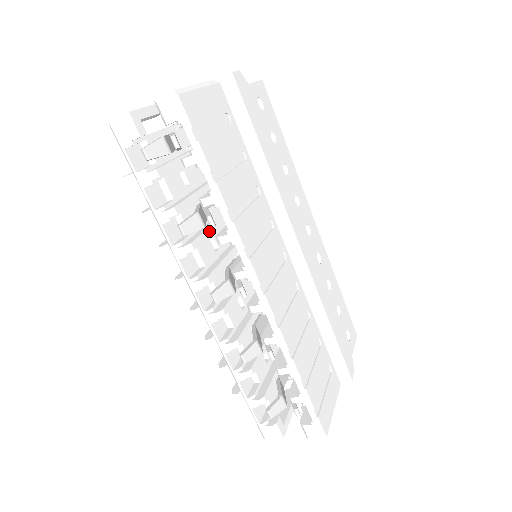
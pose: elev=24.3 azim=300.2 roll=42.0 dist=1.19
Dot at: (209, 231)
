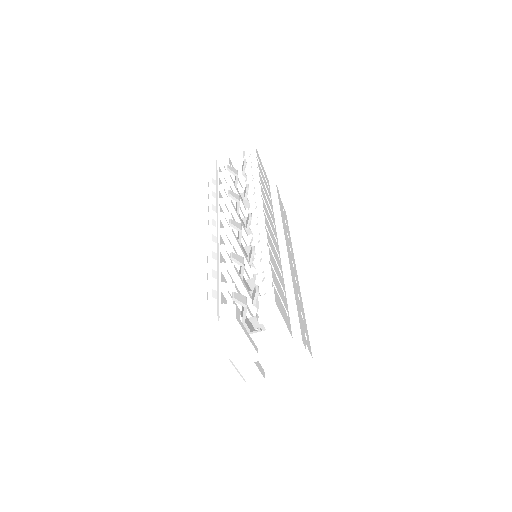
Dot at: (238, 216)
